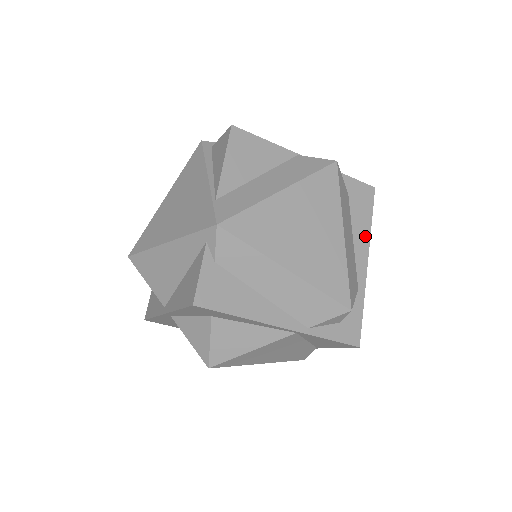
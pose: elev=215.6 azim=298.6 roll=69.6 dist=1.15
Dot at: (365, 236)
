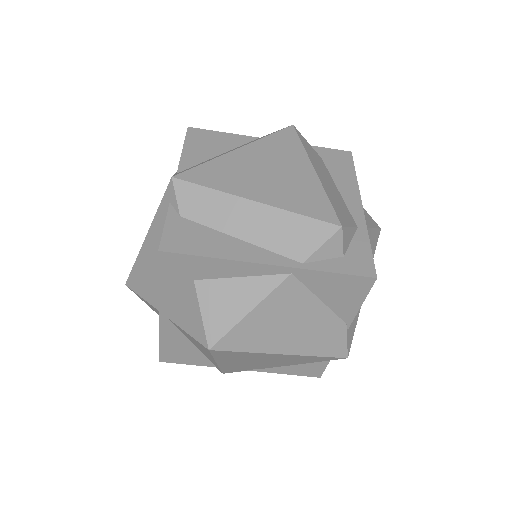
Dot at: (352, 186)
